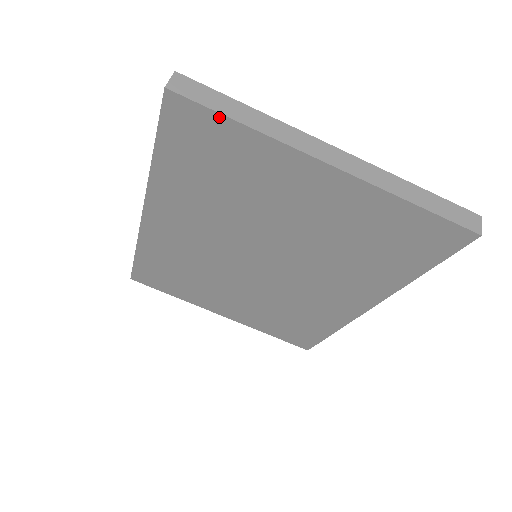
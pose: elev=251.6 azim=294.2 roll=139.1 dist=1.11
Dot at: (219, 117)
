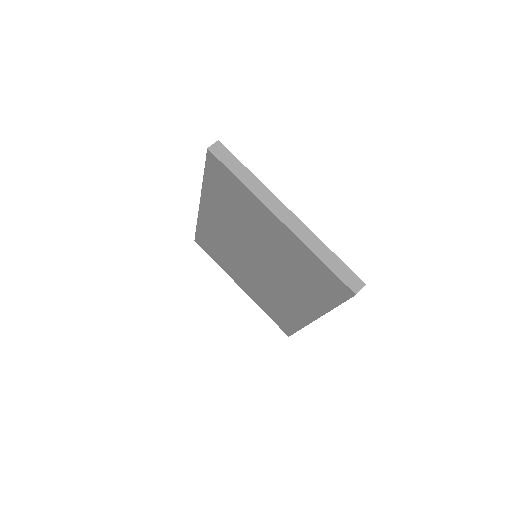
Dot at: (230, 172)
